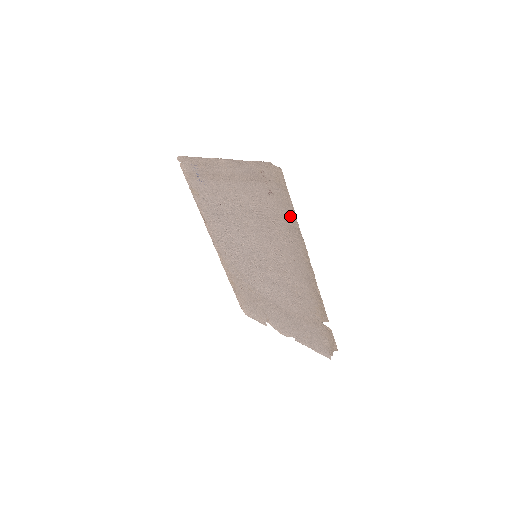
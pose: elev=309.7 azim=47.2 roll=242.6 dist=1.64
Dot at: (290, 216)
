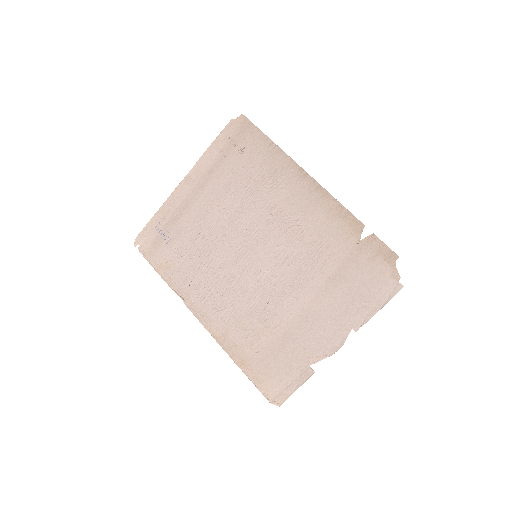
Dot at: (268, 149)
